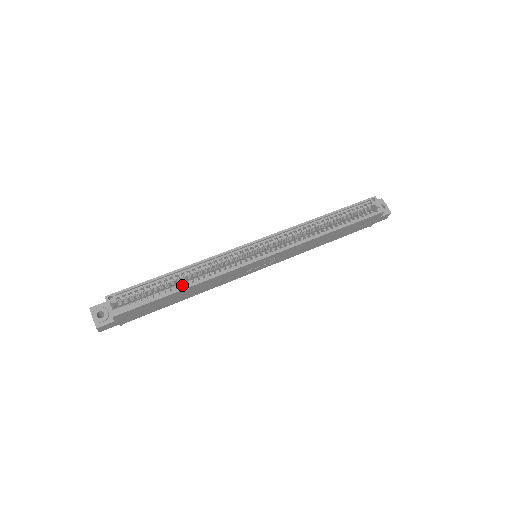
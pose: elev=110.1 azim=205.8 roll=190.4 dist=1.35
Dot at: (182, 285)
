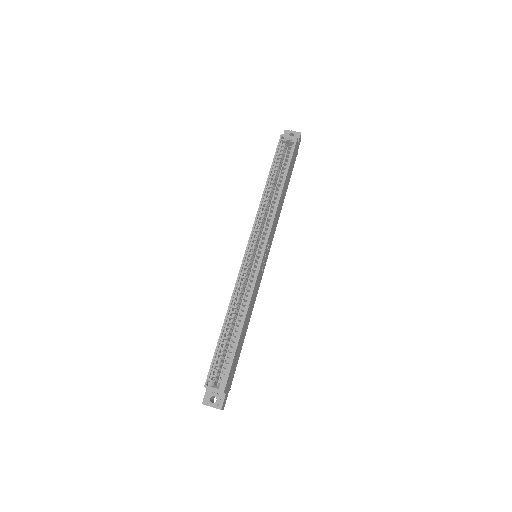
Dot at: (238, 326)
